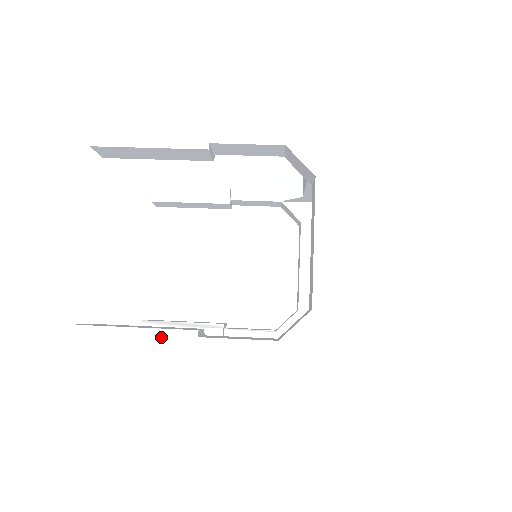
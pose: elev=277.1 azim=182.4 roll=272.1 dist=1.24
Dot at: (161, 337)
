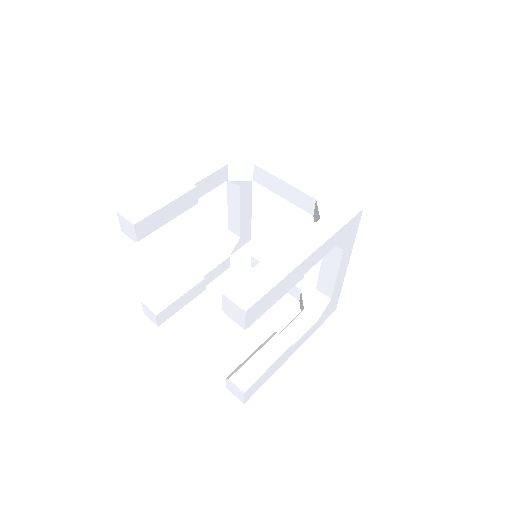
Dot at: (271, 260)
